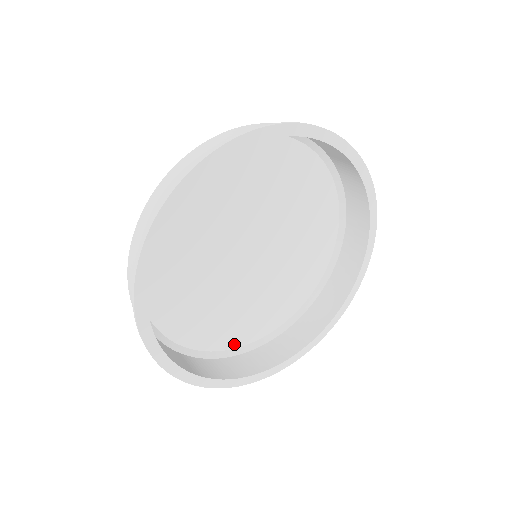
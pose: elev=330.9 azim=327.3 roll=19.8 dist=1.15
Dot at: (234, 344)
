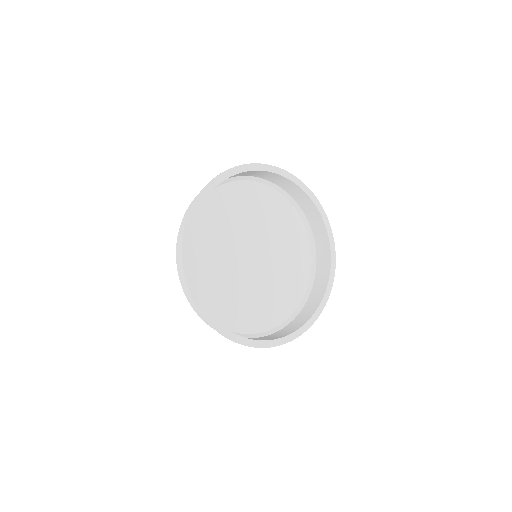
Dot at: (247, 330)
